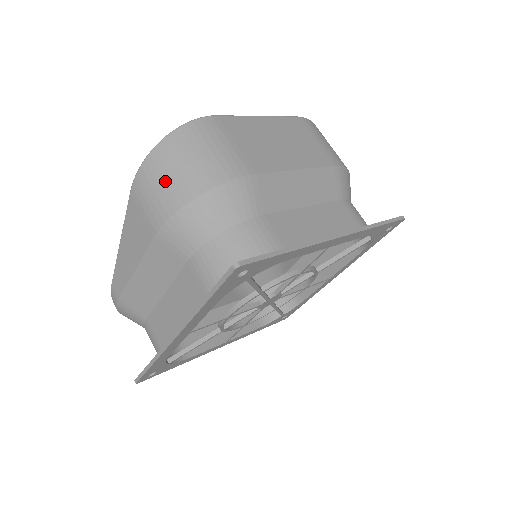
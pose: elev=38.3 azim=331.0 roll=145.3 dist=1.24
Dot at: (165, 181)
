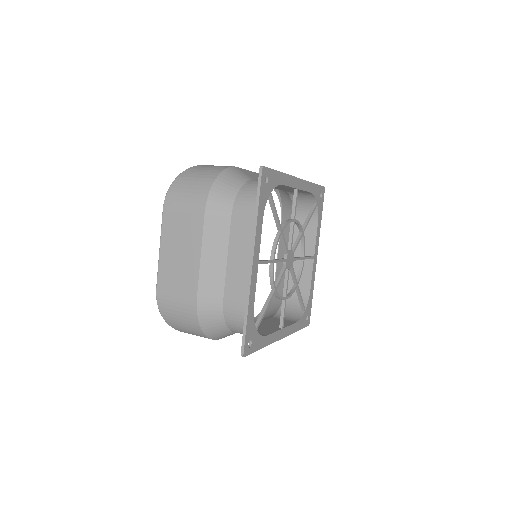
Dot at: (190, 333)
